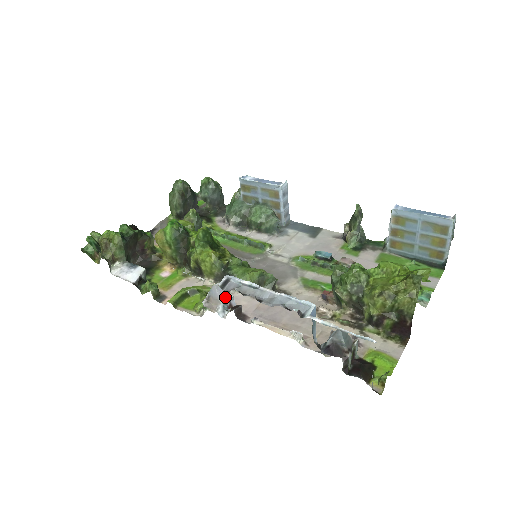
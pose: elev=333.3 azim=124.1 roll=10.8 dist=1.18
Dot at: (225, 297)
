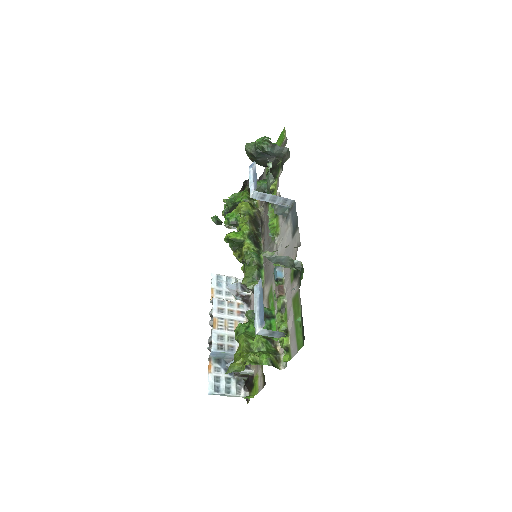
Dot at: (235, 293)
